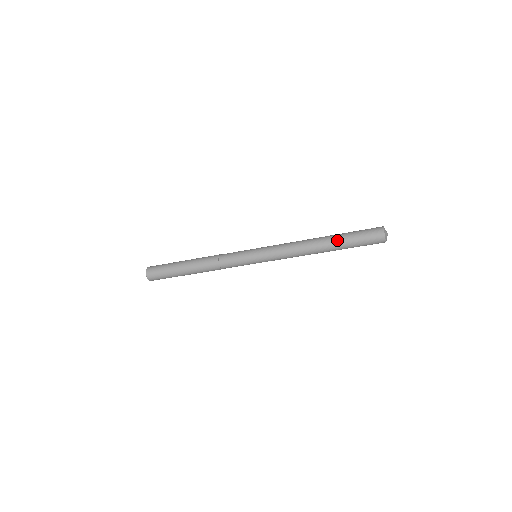
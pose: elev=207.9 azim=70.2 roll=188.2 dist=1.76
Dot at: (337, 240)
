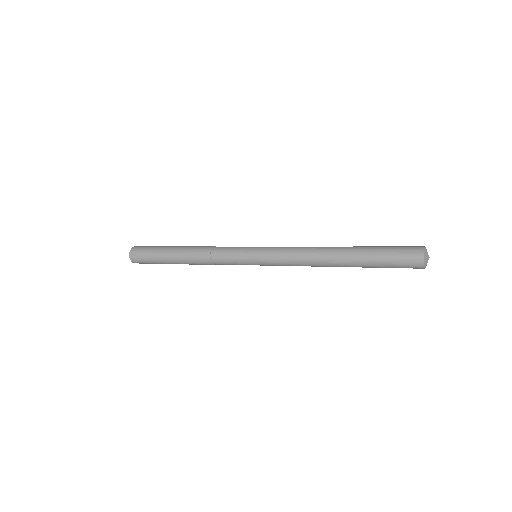
Dot at: (359, 253)
